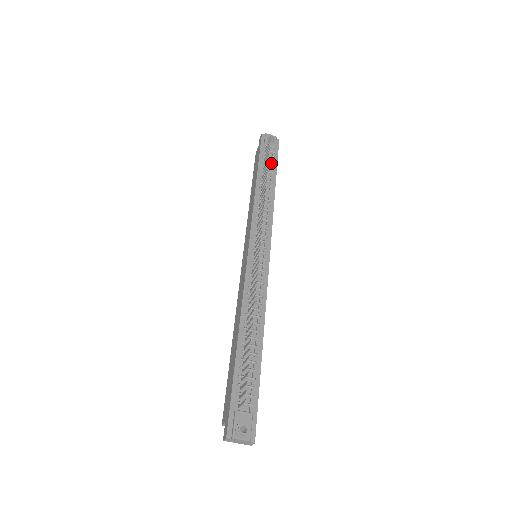
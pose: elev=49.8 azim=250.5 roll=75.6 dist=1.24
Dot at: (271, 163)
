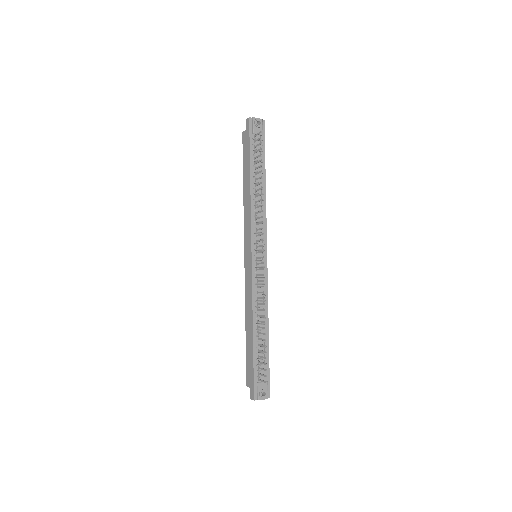
Dot at: (260, 153)
